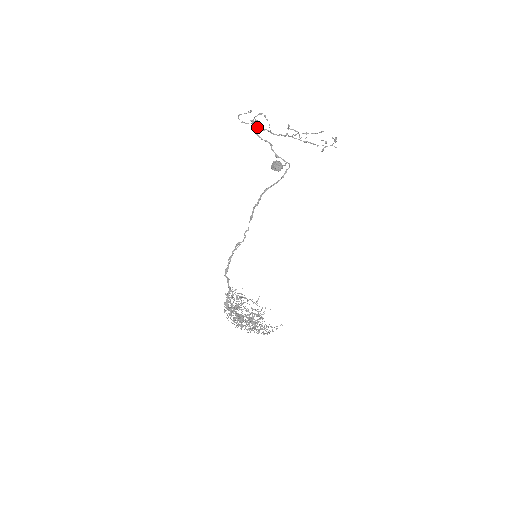
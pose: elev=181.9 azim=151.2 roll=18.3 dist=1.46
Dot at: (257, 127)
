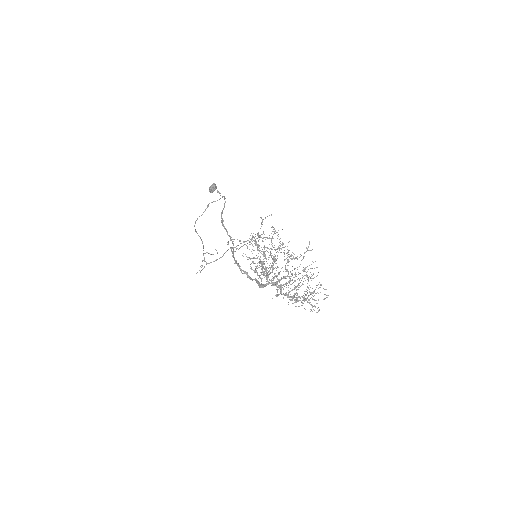
Dot at: (211, 262)
